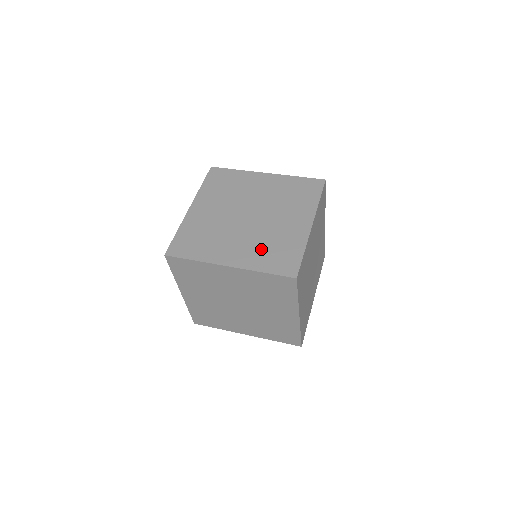
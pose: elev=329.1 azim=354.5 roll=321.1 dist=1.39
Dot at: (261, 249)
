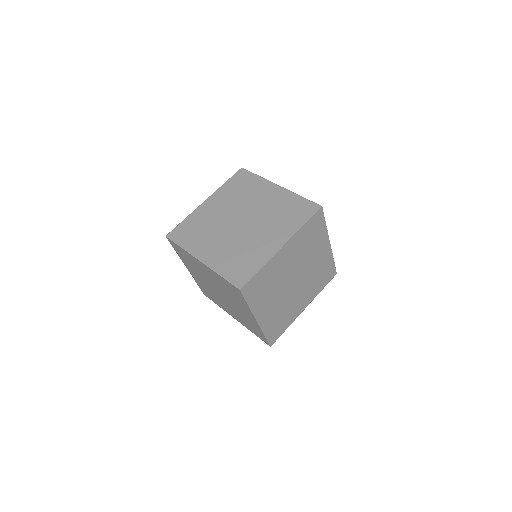
Dot at: (231, 255)
